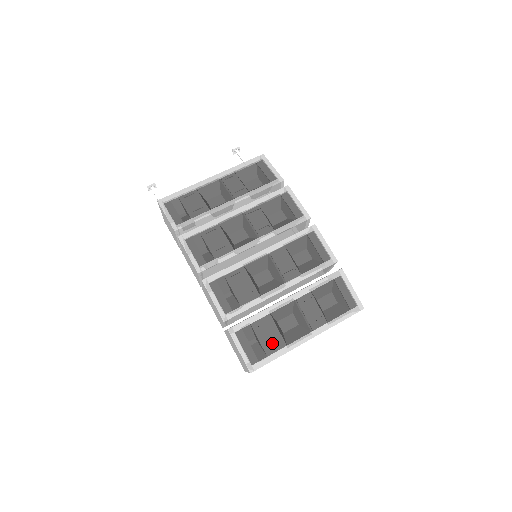
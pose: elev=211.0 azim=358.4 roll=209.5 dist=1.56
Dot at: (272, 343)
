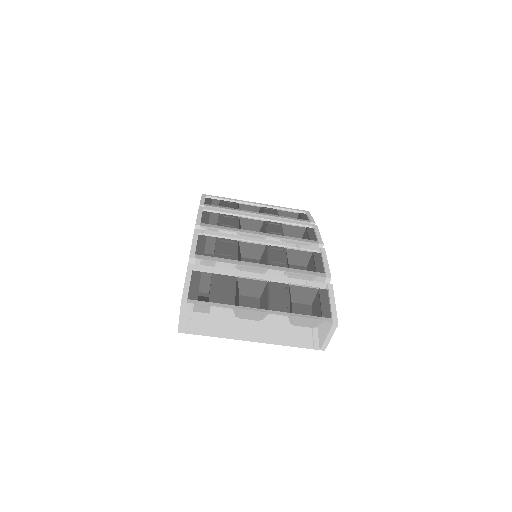
Dot at: (221, 298)
